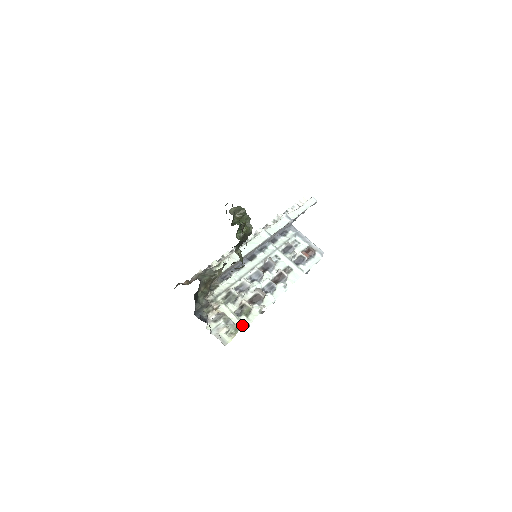
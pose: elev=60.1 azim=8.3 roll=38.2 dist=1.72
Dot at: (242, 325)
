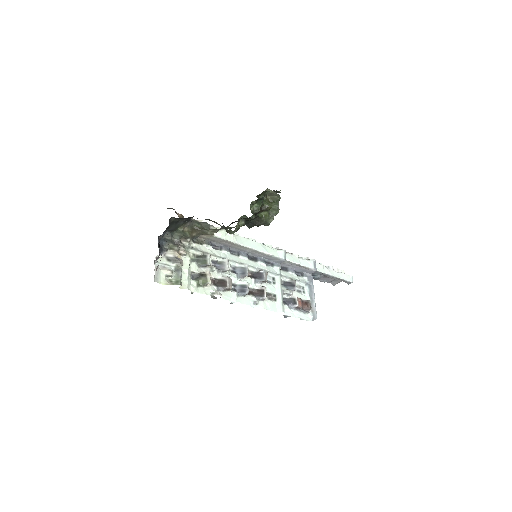
Dot at: (186, 285)
